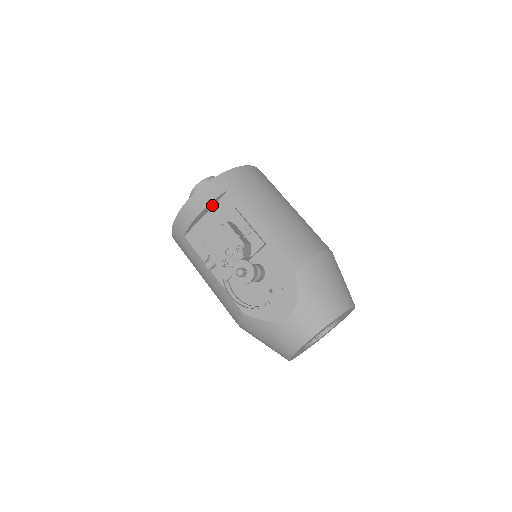
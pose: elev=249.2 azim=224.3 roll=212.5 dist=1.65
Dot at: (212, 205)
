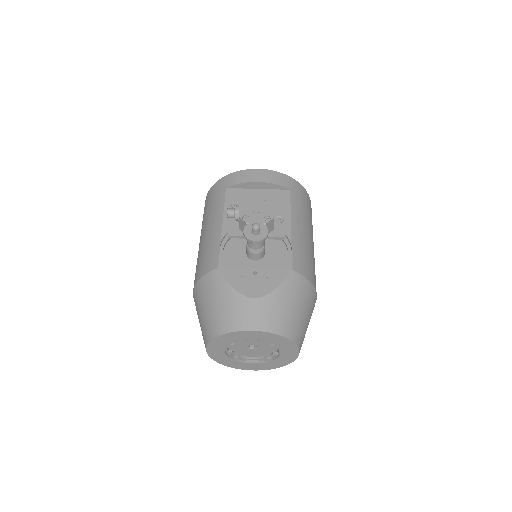
Dot at: (268, 187)
